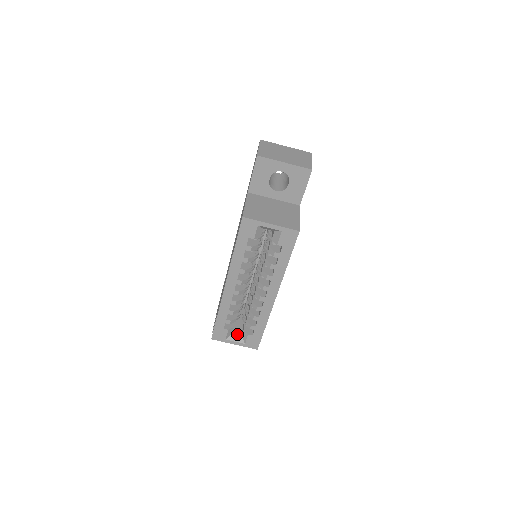
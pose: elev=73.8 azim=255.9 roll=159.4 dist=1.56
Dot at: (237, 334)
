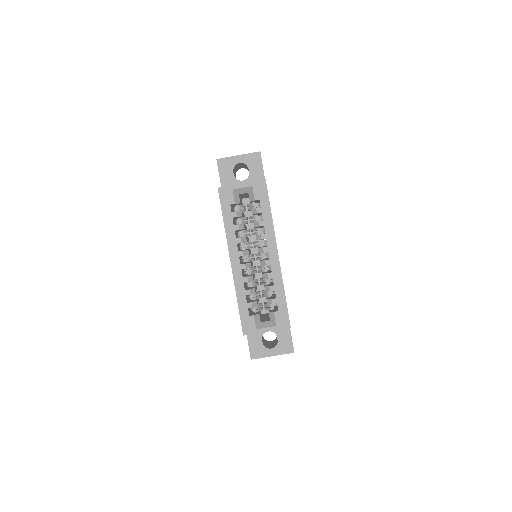
Dot at: (265, 321)
